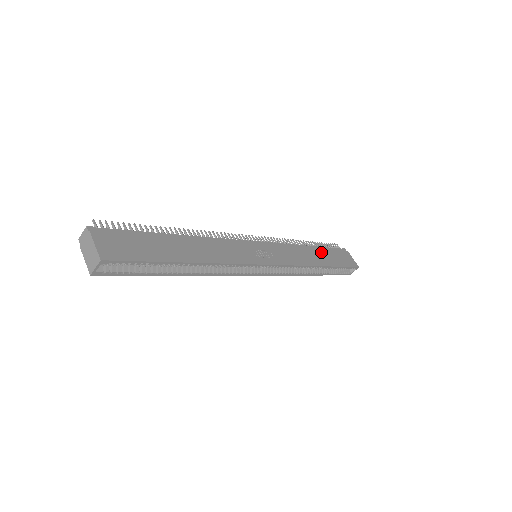
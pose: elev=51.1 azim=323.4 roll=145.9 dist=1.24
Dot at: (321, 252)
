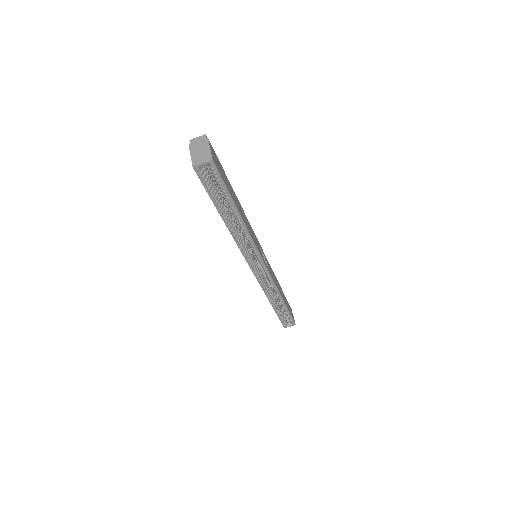
Dot at: occluded
